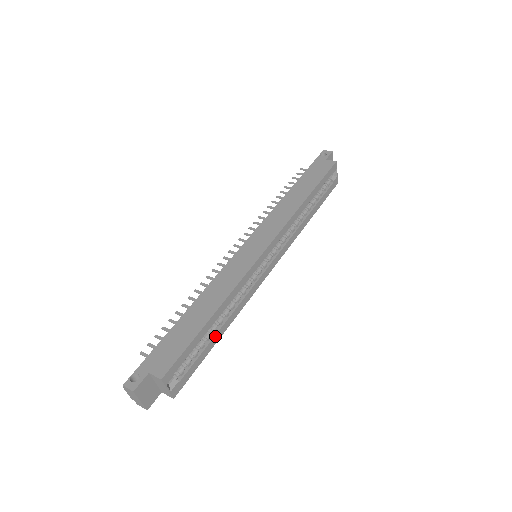
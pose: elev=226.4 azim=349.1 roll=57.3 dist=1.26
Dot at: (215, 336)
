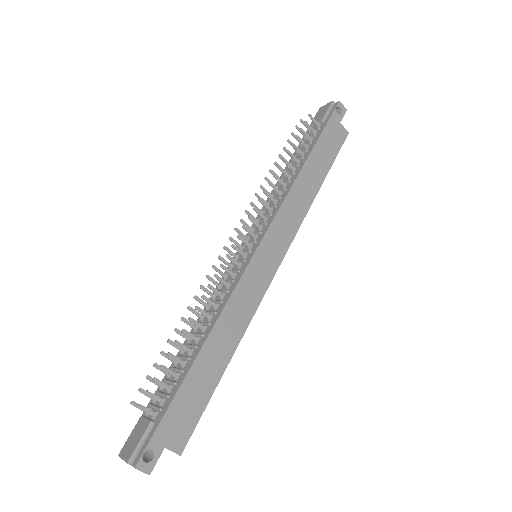
Dot at: occluded
